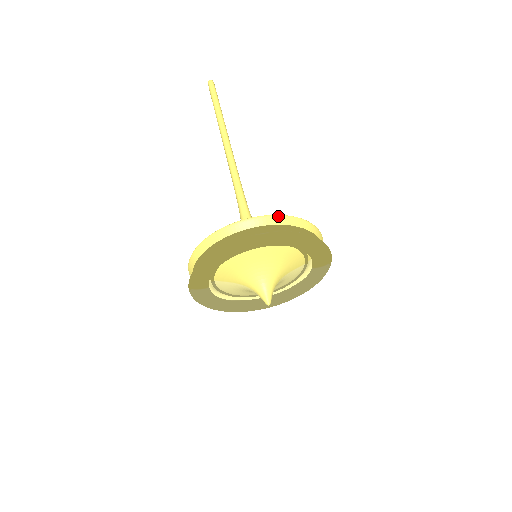
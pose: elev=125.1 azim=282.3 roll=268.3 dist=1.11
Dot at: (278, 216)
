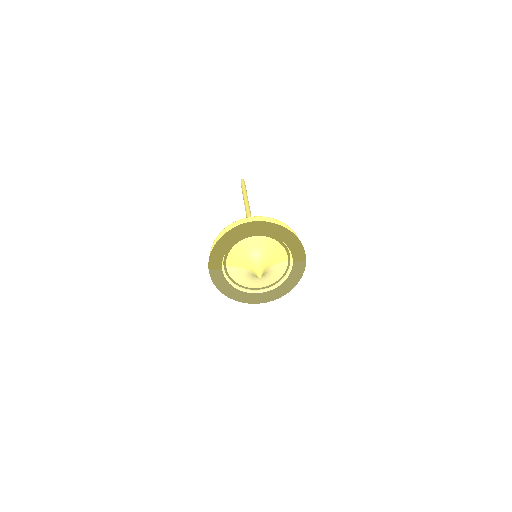
Dot at: (267, 217)
